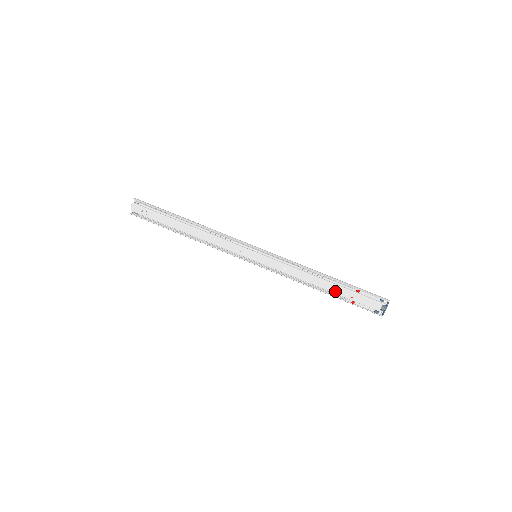
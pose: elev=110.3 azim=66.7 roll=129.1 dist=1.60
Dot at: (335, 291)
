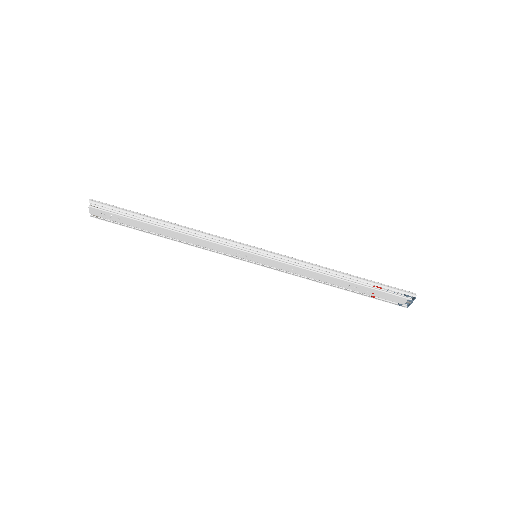
Dot at: (353, 288)
